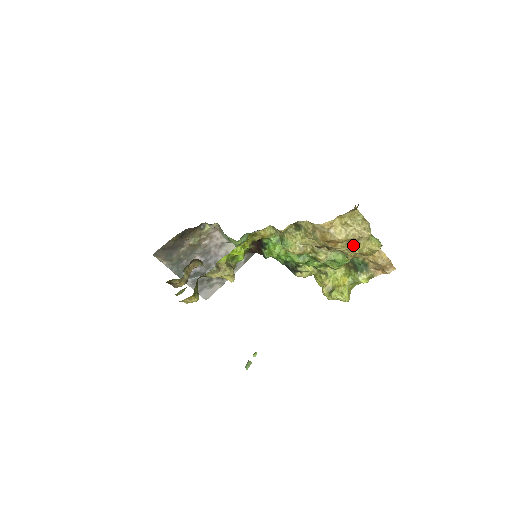
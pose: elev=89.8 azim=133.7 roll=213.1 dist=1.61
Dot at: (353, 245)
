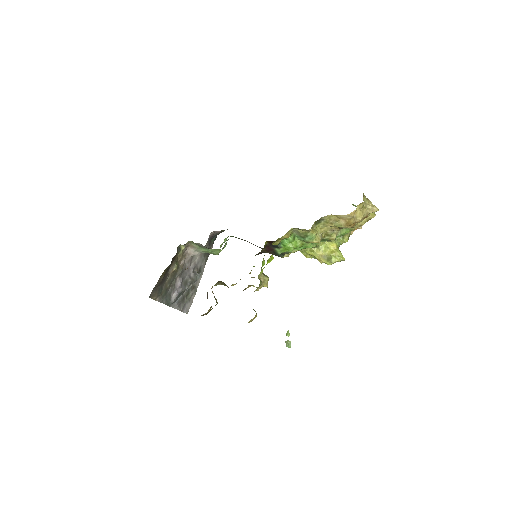
Dot at: (362, 220)
